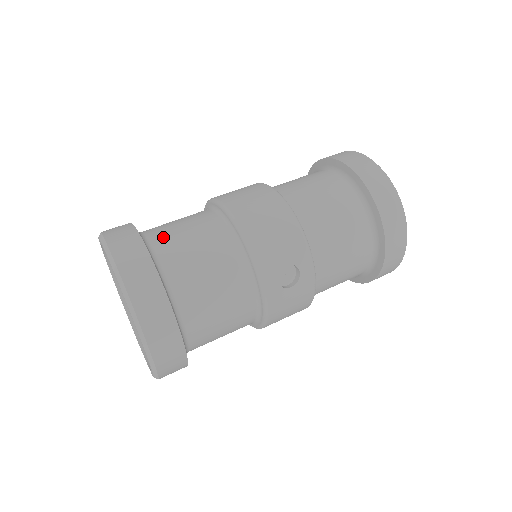
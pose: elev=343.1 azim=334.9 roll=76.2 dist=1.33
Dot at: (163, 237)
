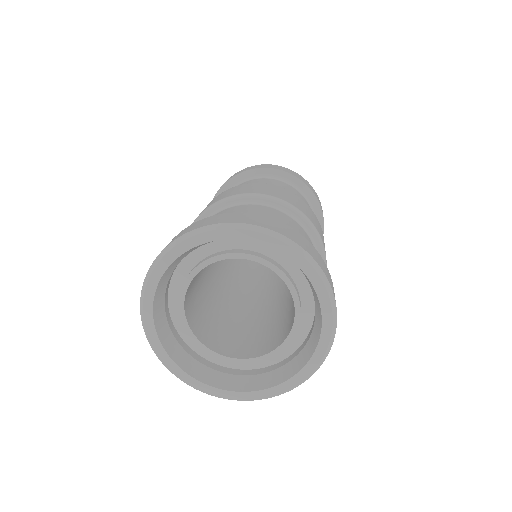
Dot at: occluded
